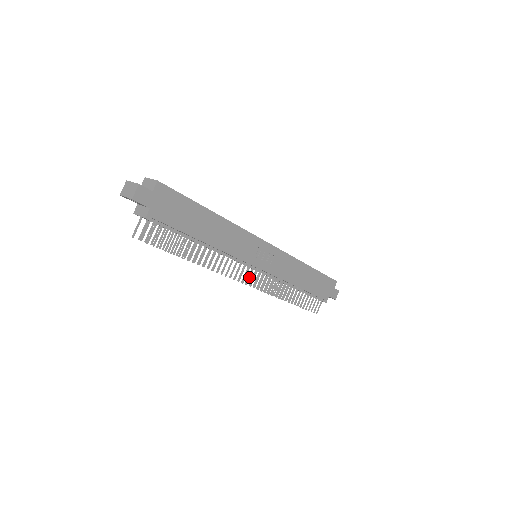
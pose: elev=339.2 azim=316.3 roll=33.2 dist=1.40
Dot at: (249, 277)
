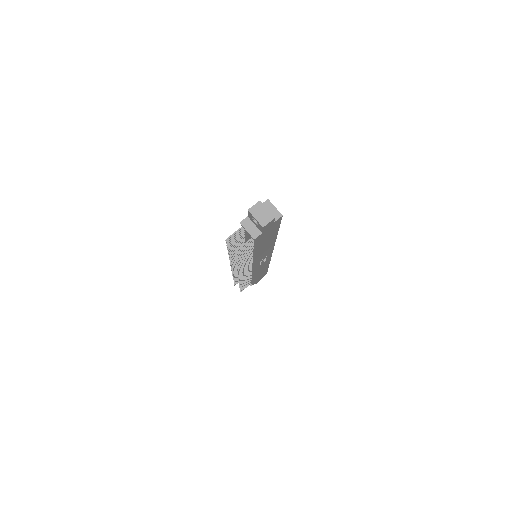
Dot at: (244, 272)
